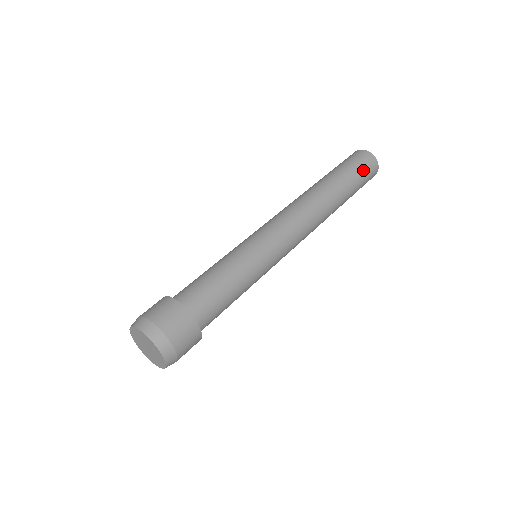
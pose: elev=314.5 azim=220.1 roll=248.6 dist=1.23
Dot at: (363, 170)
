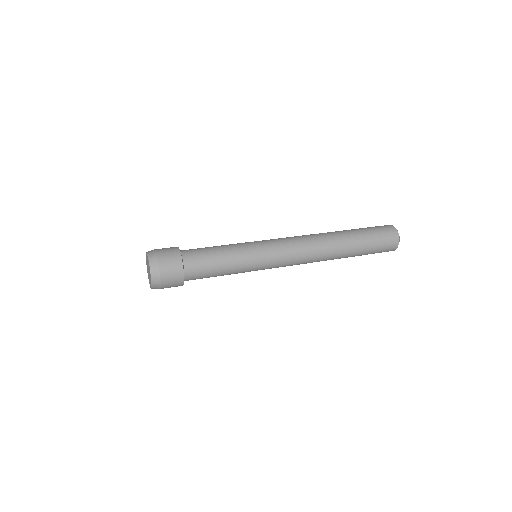
Dot at: (380, 236)
